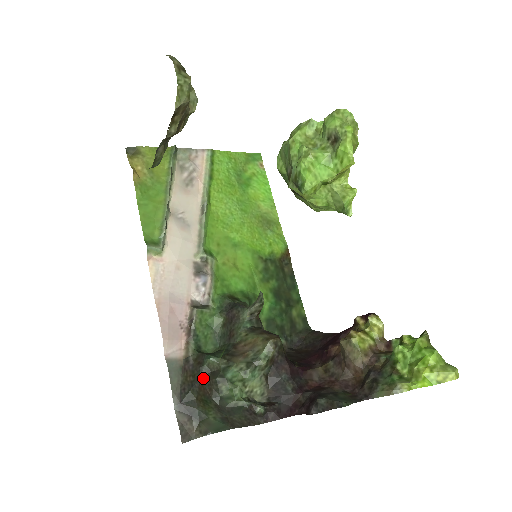
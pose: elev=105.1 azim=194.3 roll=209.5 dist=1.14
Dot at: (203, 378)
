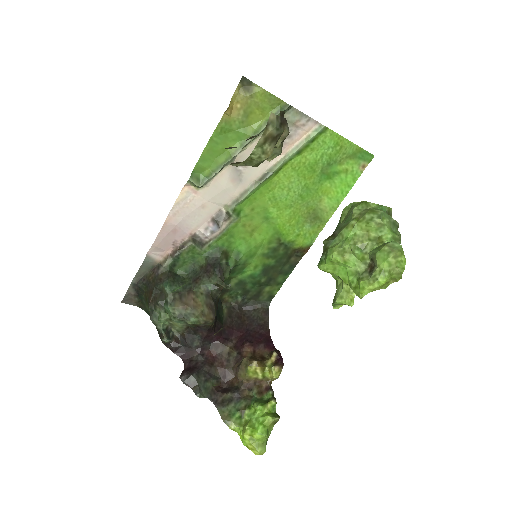
Dot at: (155, 290)
